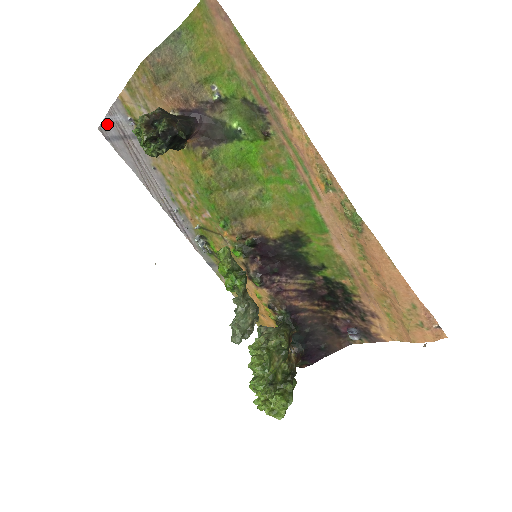
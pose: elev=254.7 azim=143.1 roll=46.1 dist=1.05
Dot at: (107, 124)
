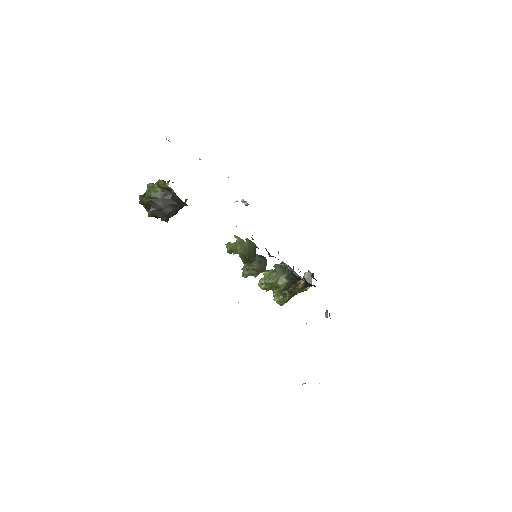
Dot at: occluded
